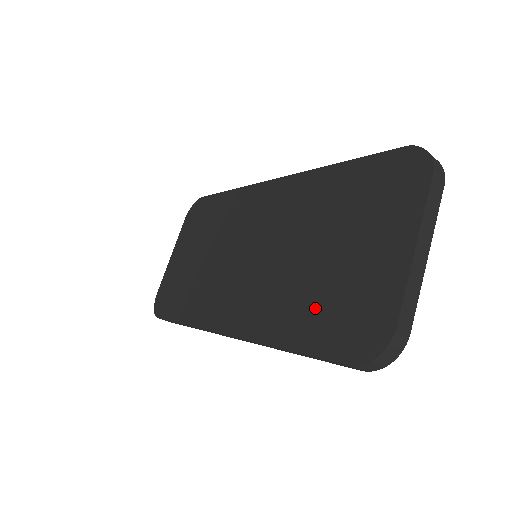
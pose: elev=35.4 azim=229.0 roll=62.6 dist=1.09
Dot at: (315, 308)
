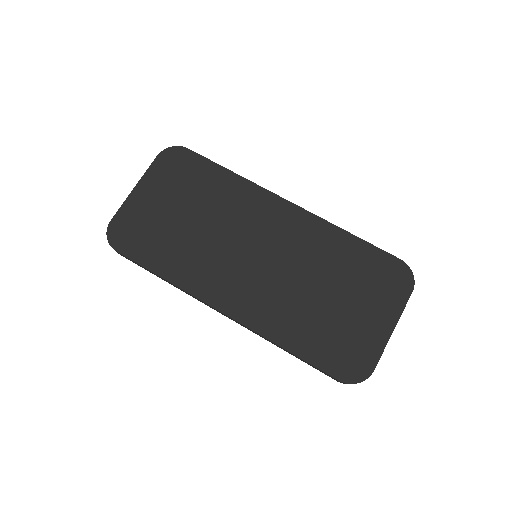
Dot at: (318, 333)
